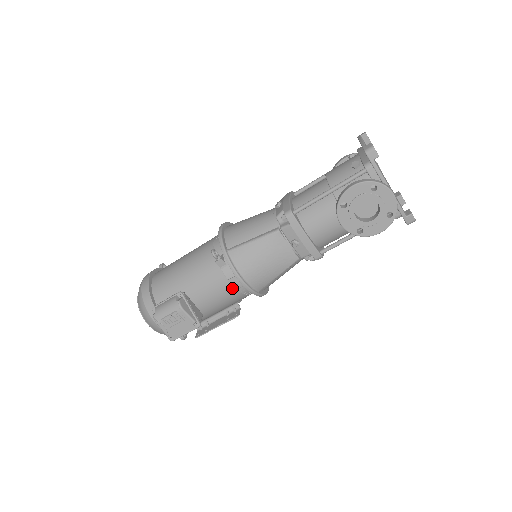
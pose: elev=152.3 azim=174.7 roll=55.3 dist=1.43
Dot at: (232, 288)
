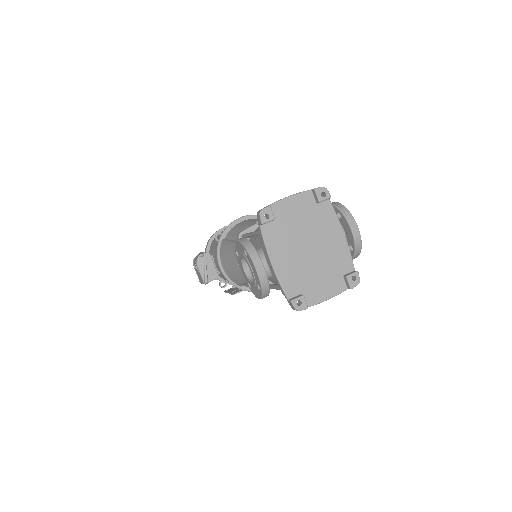
Dot at: occluded
